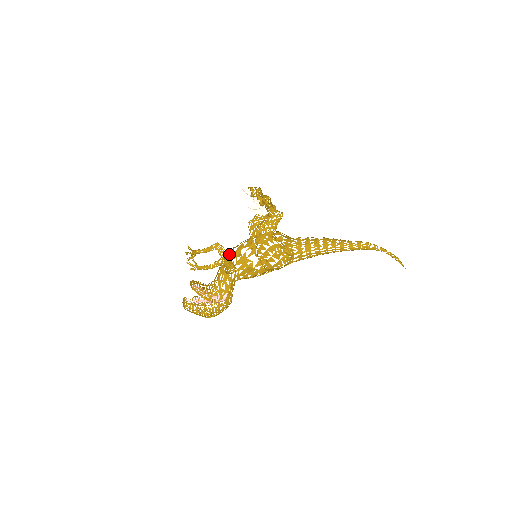
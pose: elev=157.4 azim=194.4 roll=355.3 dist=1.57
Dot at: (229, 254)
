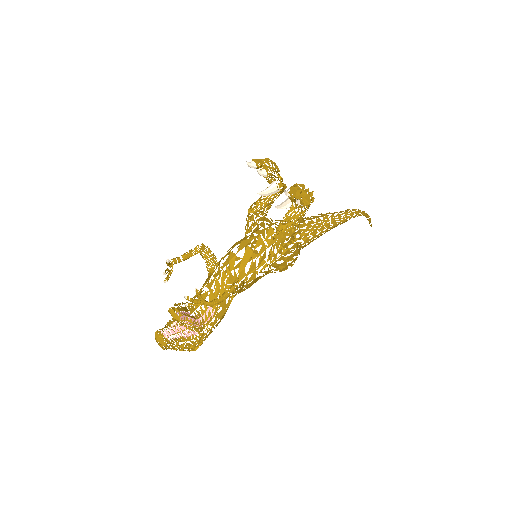
Dot at: (230, 264)
